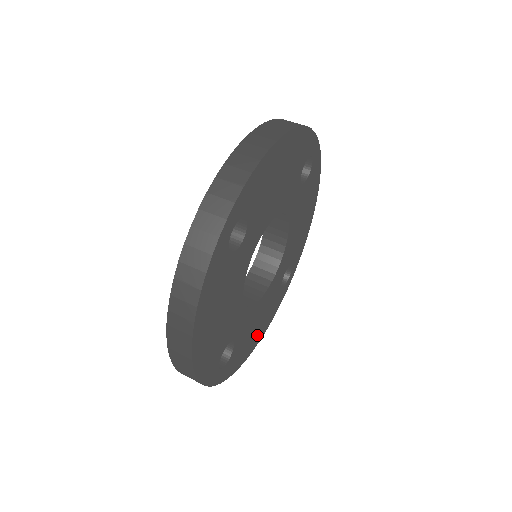
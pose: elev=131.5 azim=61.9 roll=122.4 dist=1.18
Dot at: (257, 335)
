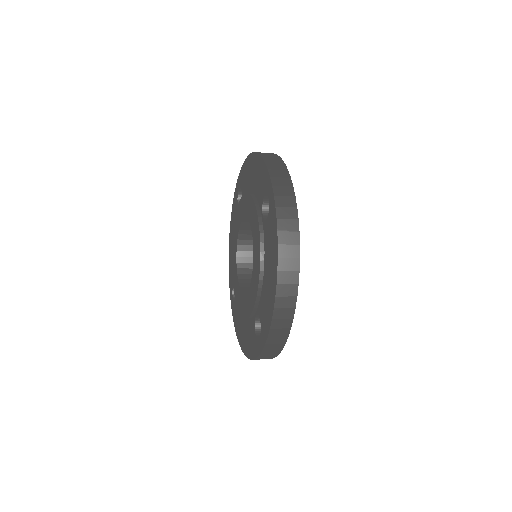
Dot at: occluded
